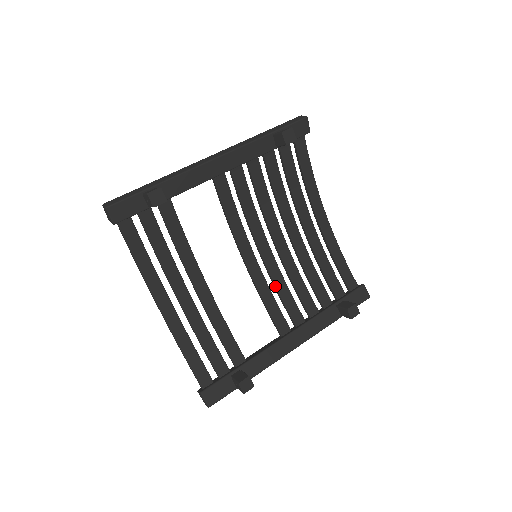
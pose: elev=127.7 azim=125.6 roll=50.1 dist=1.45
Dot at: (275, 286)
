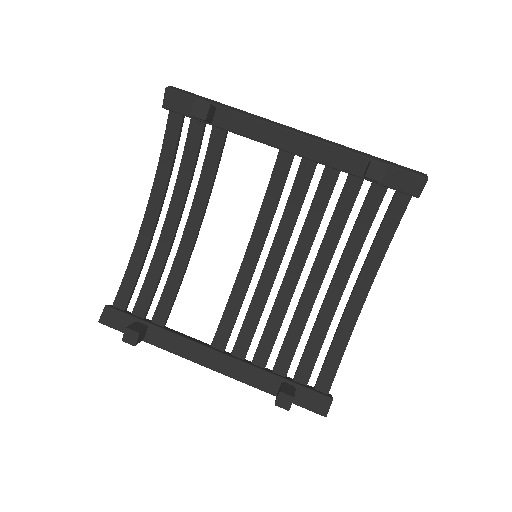
Dot at: (251, 302)
